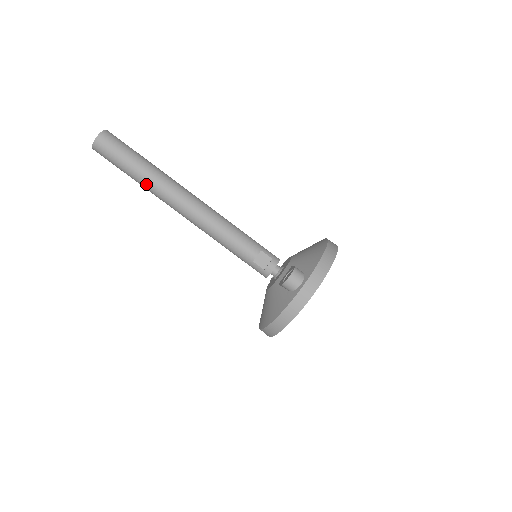
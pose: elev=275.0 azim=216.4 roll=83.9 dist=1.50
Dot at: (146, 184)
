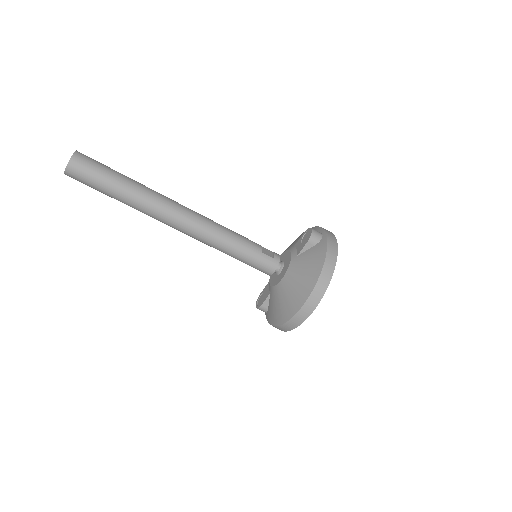
Dot at: (139, 192)
